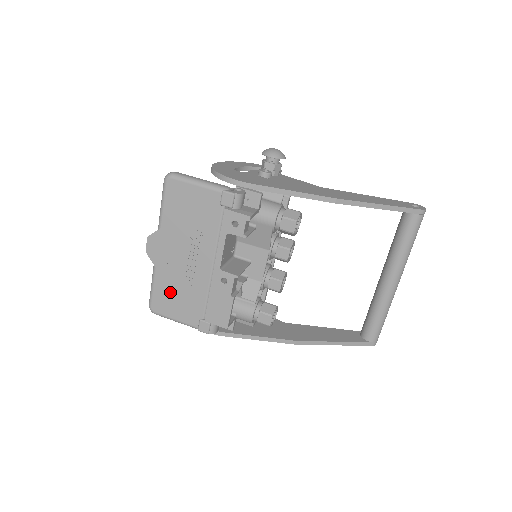
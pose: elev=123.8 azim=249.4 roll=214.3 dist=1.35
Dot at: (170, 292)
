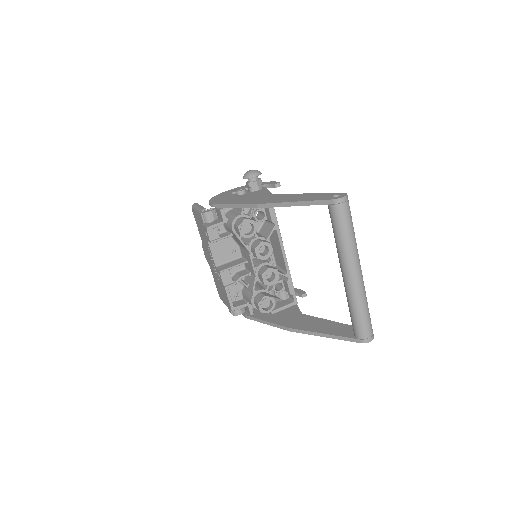
Dot at: (217, 284)
